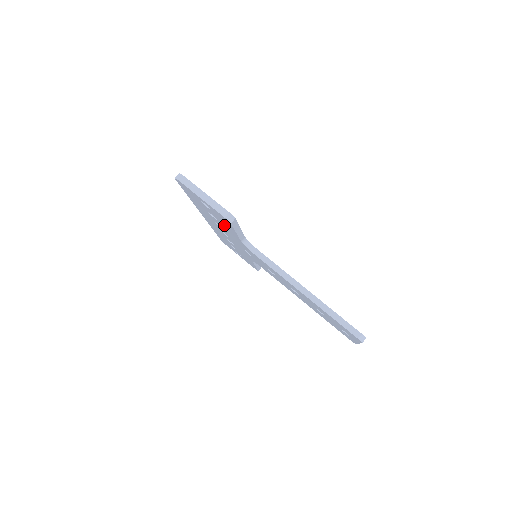
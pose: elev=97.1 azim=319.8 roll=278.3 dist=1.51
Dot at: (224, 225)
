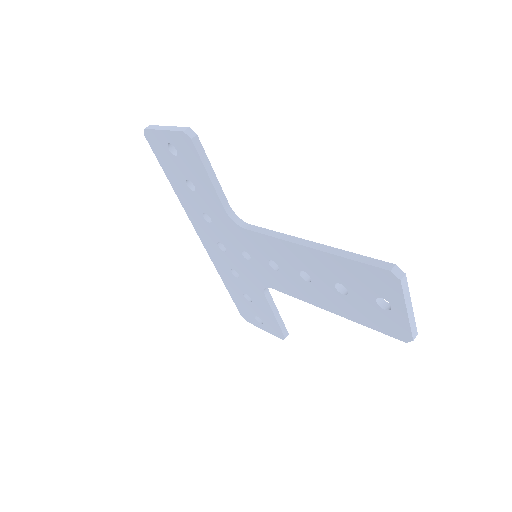
Dot at: (201, 187)
